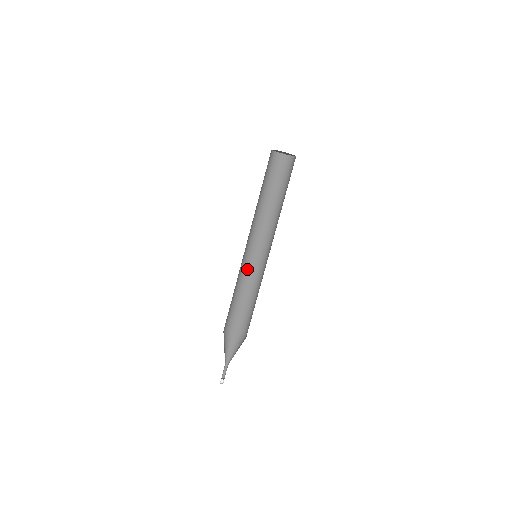
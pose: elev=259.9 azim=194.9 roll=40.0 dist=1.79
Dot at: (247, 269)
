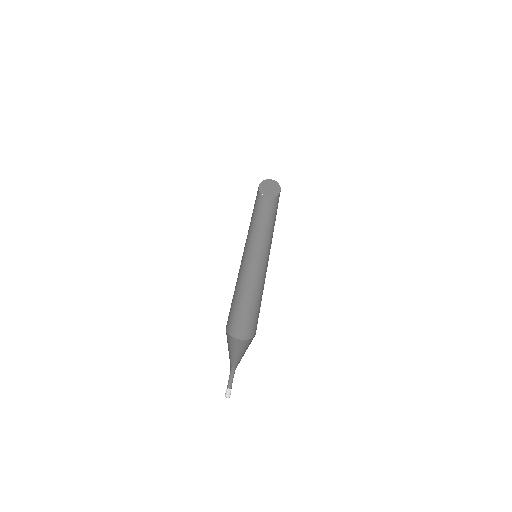
Dot at: (254, 279)
